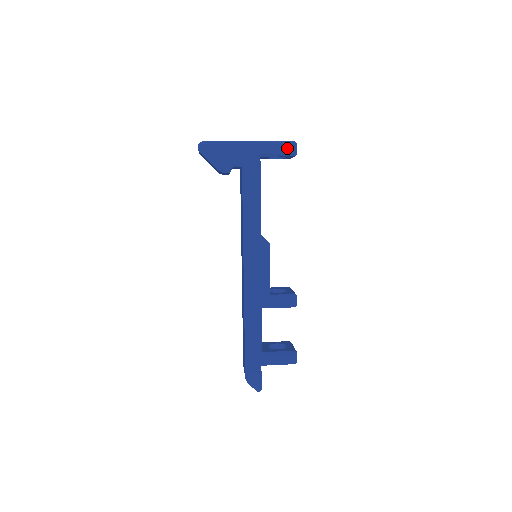
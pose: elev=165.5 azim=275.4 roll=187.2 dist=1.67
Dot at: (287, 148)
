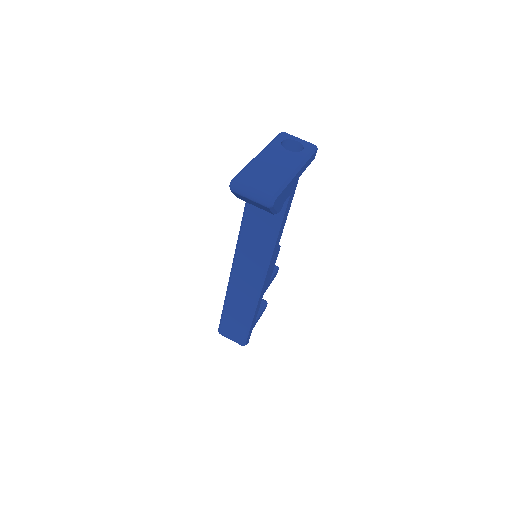
Dot at: (313, 157)
